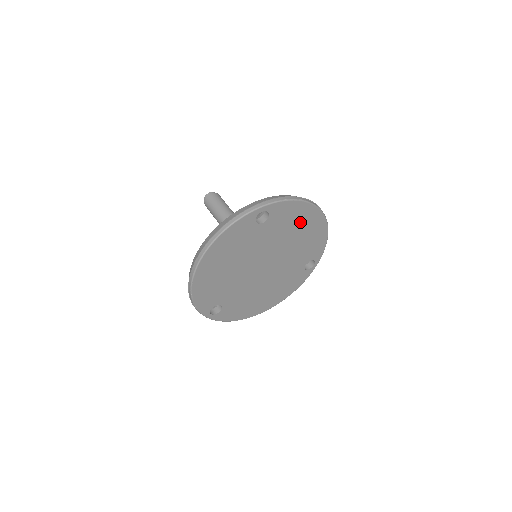
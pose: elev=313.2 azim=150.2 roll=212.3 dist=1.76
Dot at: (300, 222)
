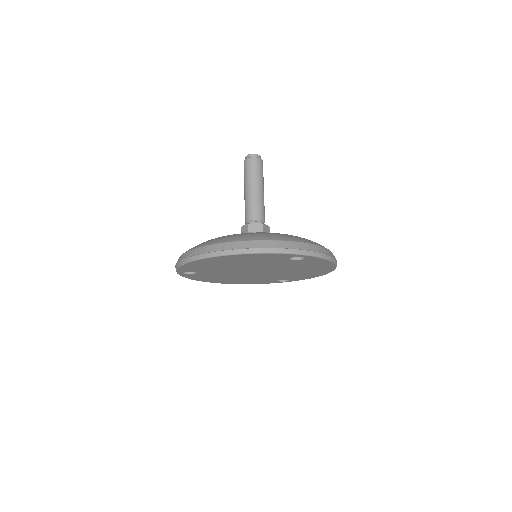
Dot at: (314, 267)
